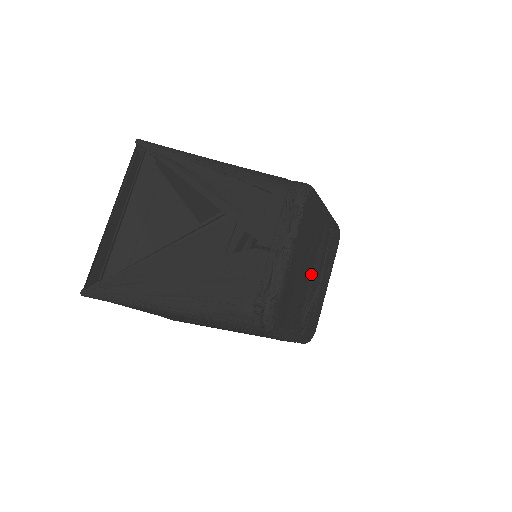
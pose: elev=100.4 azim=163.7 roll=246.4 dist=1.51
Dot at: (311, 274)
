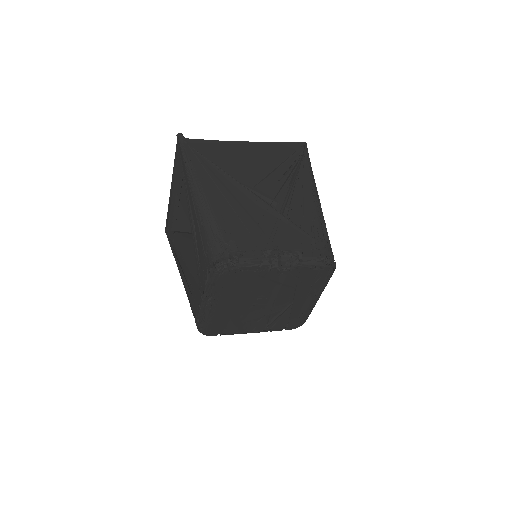
Dot at: (268, 302)
